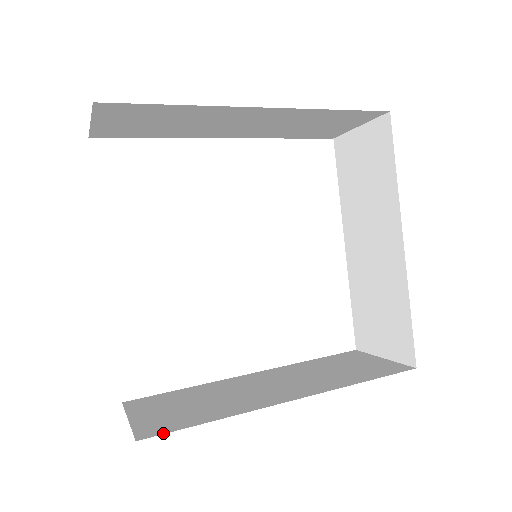
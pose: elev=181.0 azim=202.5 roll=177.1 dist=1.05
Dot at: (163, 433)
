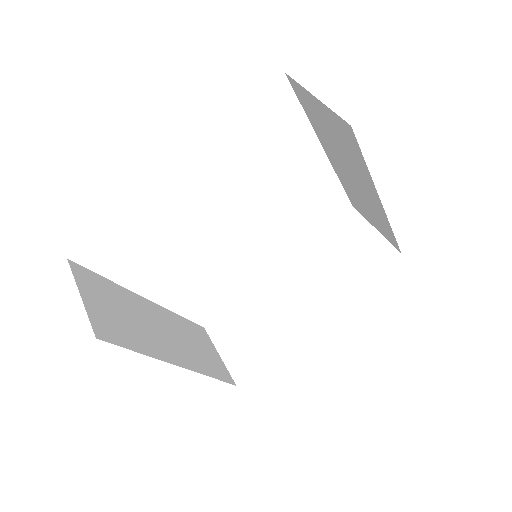
Dot at: (248, 375)
